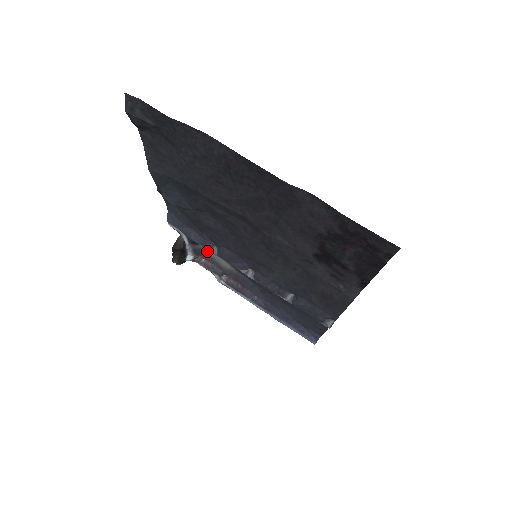
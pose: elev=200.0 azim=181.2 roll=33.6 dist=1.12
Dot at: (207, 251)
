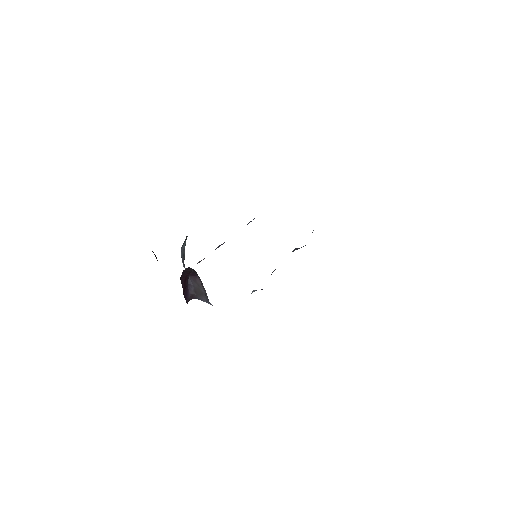
Dot at: occluded
